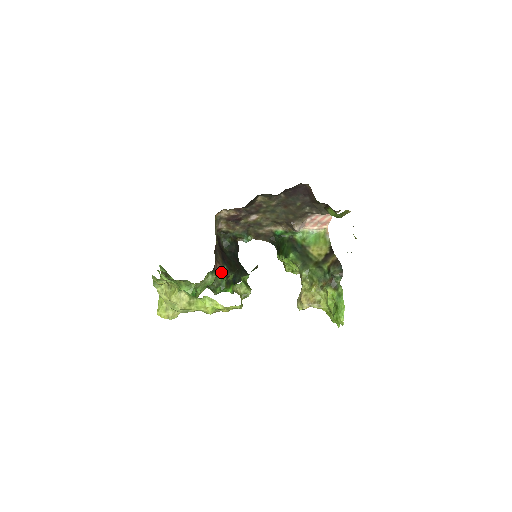
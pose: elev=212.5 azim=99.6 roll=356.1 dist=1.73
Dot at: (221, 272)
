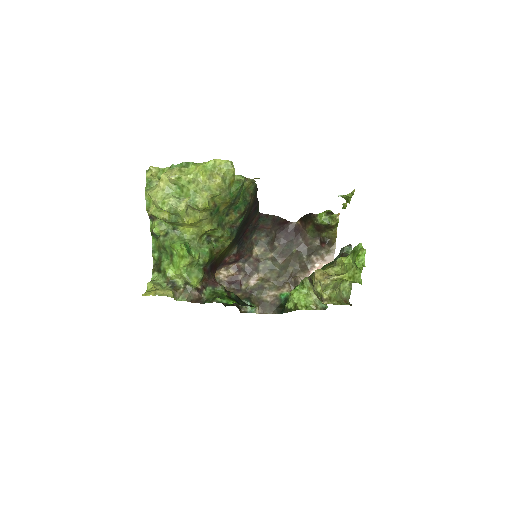
Dot at: (218, 245)
